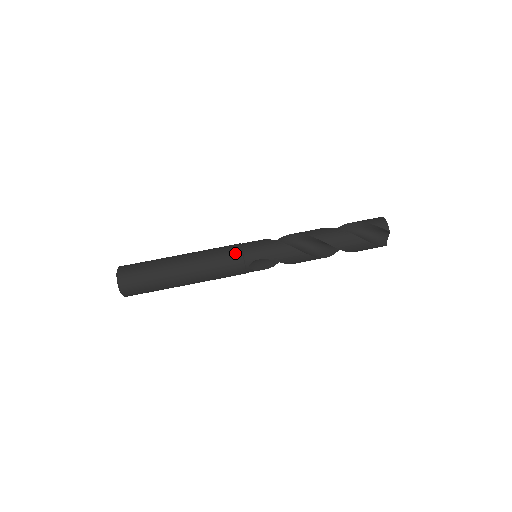
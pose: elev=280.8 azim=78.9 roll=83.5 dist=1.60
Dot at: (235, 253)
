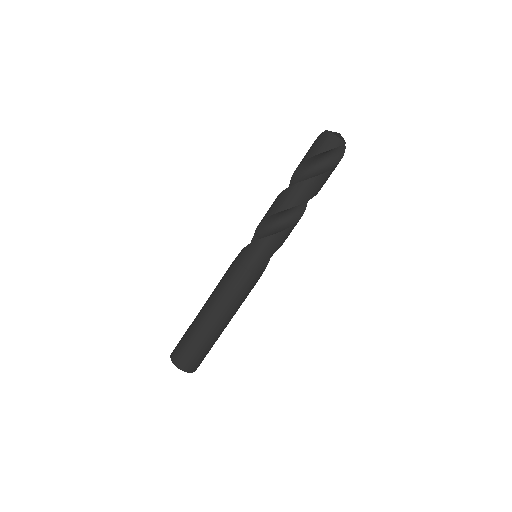
Dot at: (245, 277)
